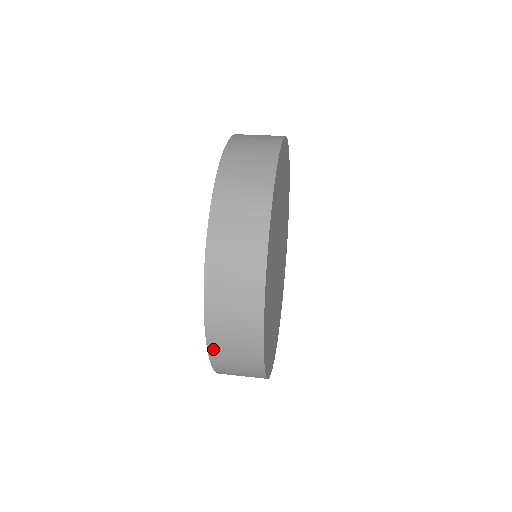
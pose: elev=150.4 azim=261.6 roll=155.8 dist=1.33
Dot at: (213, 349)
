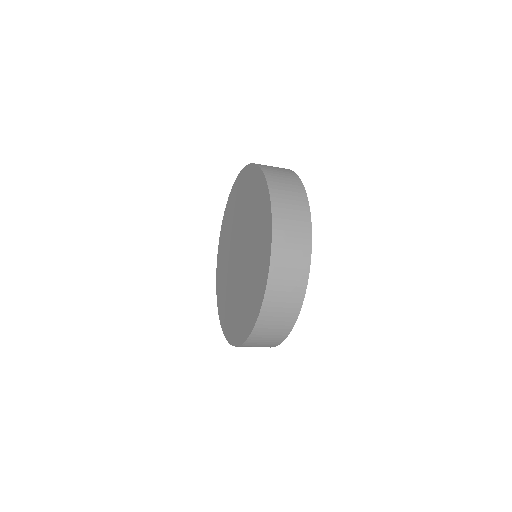
Dot at: (276, 231)
